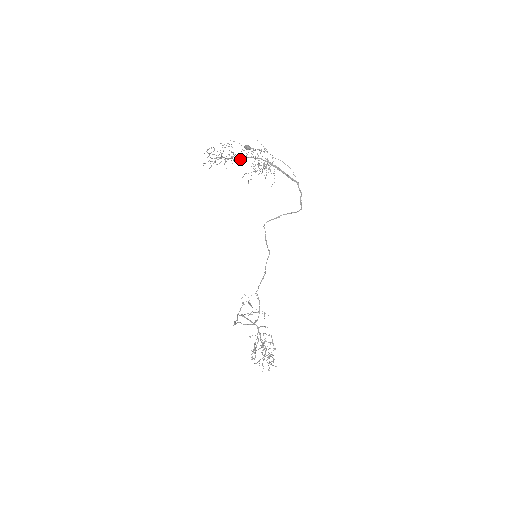
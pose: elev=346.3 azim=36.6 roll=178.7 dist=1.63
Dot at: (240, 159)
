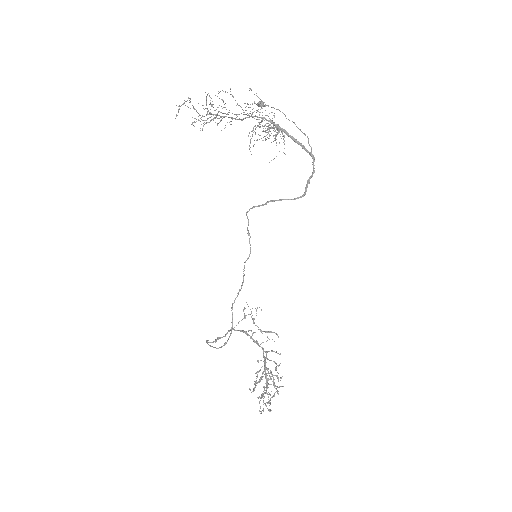
Dot at: occluded
